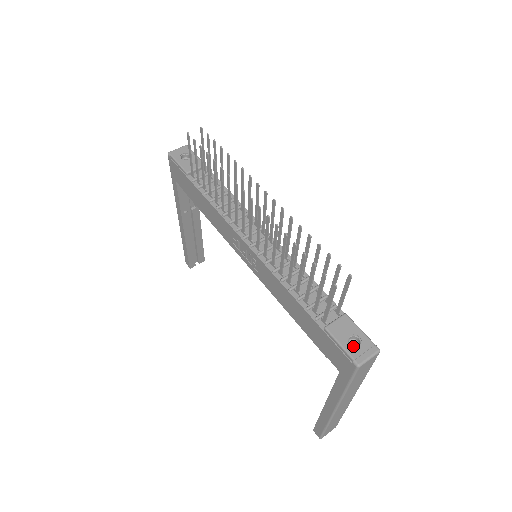
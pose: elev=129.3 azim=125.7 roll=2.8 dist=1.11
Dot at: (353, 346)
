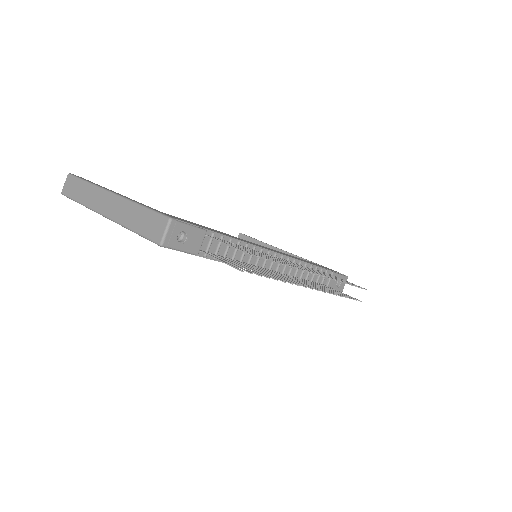
Dot at: occluded
